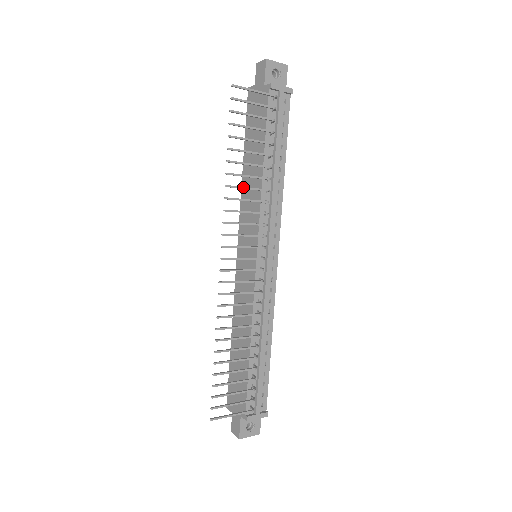
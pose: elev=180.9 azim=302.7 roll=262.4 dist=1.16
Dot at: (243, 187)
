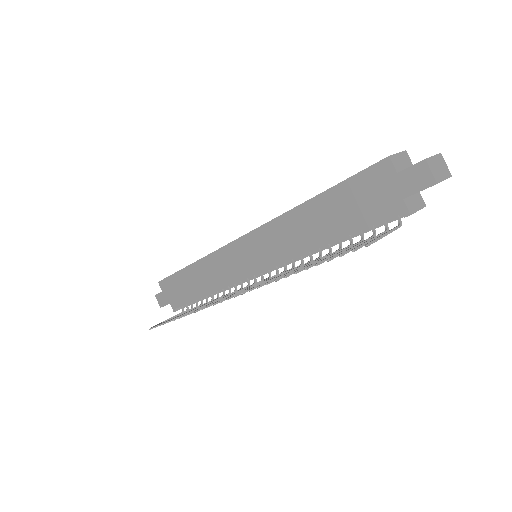
Dot at: occluded
